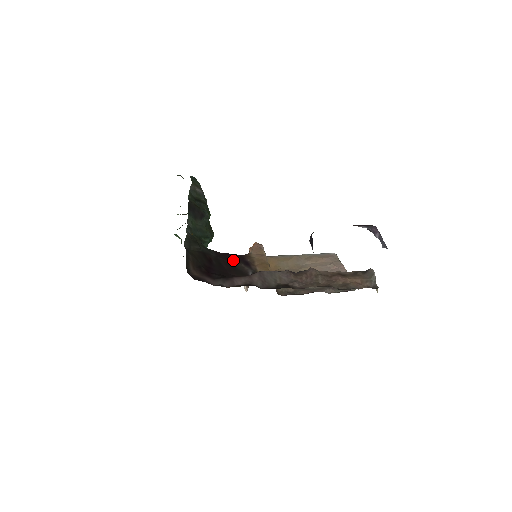
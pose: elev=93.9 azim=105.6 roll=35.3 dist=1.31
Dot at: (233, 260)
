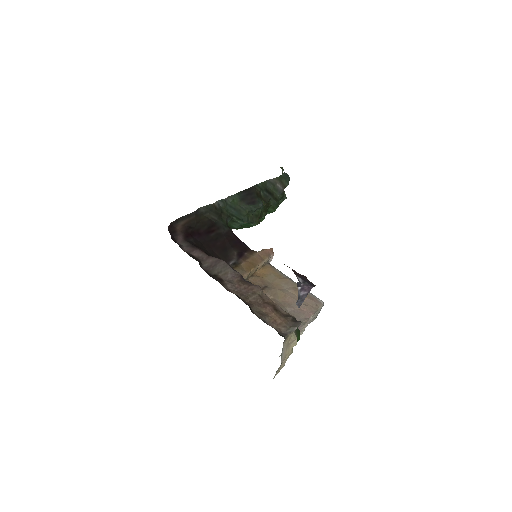
Dot at: (234, 245)
